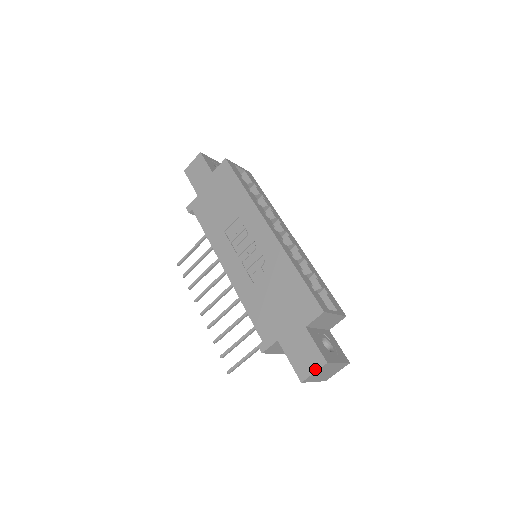
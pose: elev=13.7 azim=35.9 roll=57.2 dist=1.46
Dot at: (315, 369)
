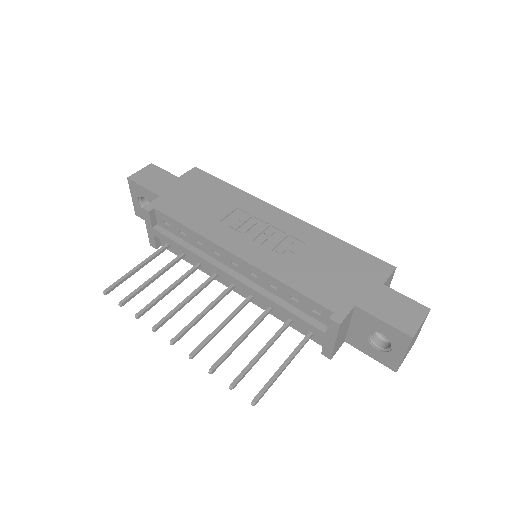
Dot at: (421, 319)
